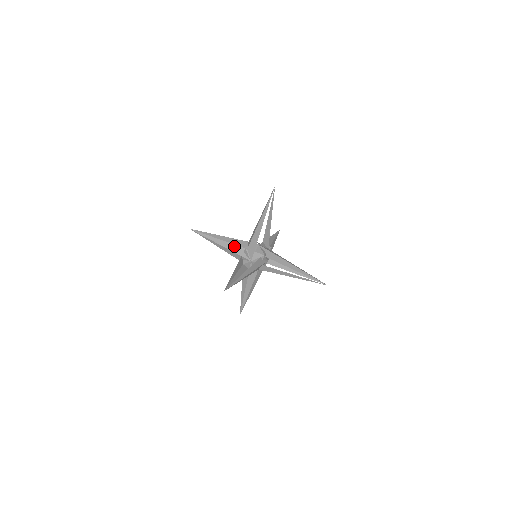
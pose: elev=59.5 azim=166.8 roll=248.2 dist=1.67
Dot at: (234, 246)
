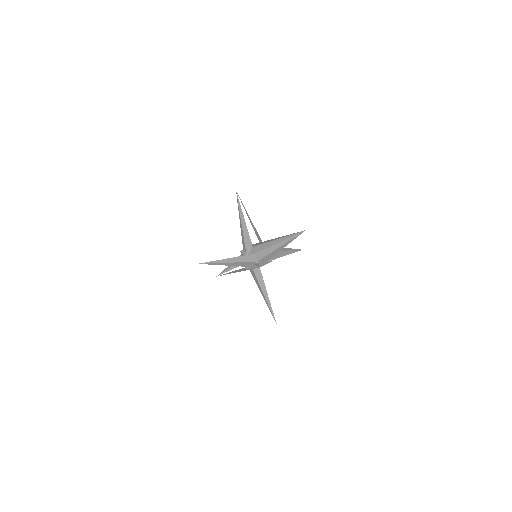
Dot at: (245, 263)
